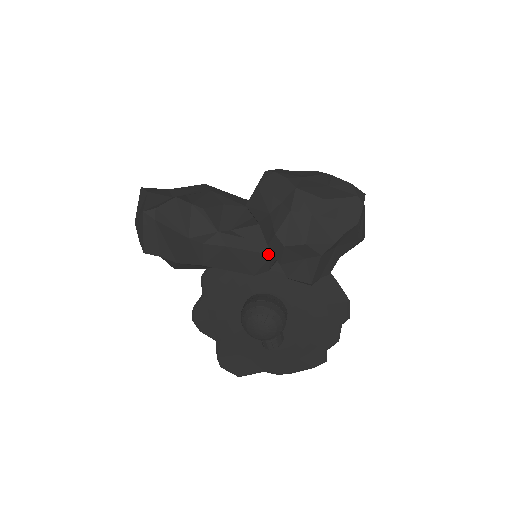
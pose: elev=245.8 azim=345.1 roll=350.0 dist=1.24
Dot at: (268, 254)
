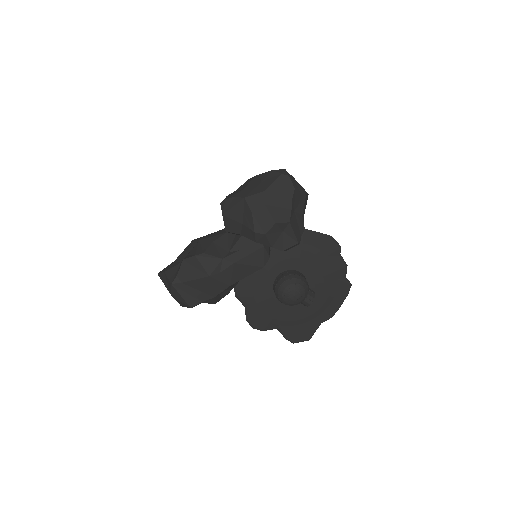
Dot at: (261, 248)
